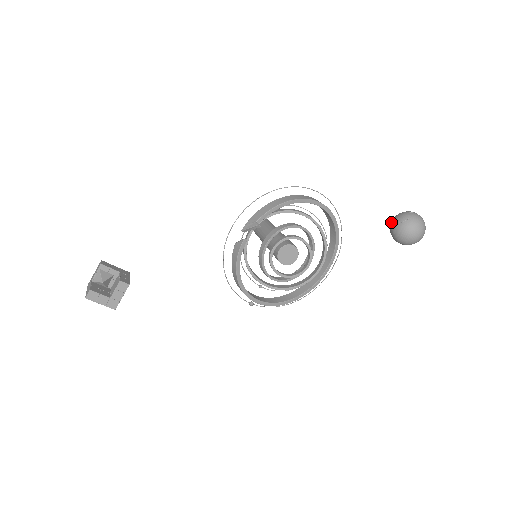
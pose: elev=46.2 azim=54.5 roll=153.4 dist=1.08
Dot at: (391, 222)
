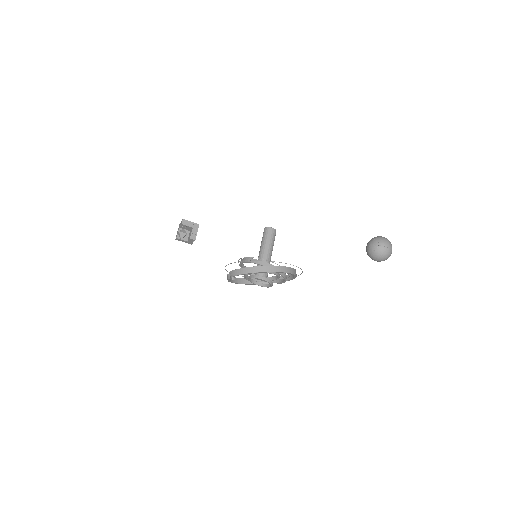
Dot at: occluded
